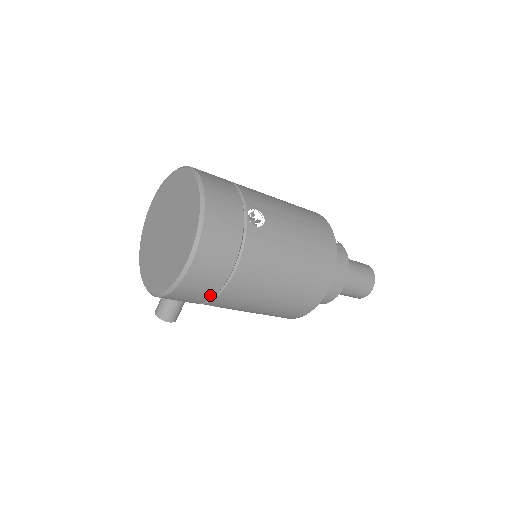
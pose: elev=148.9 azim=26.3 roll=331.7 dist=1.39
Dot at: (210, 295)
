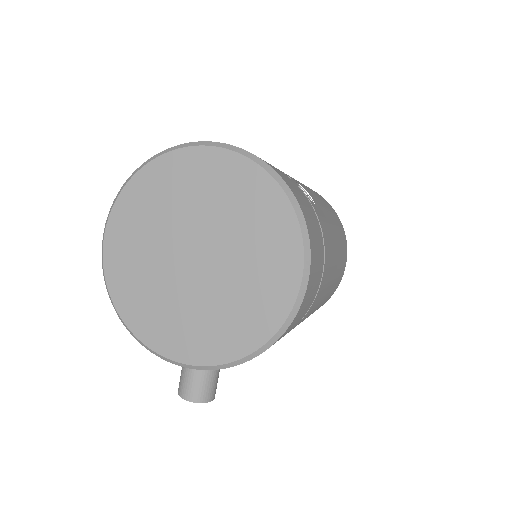
Dot at: (296, 324)
